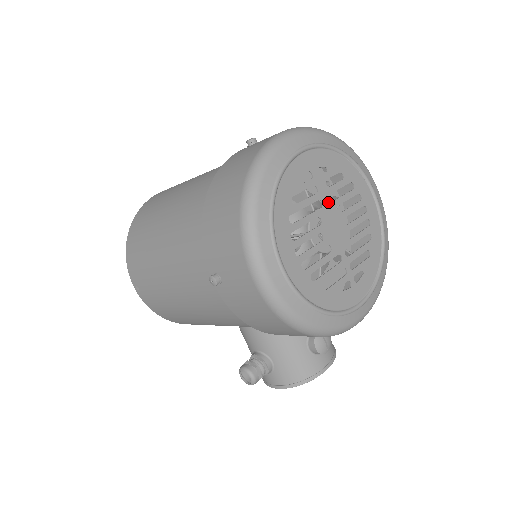
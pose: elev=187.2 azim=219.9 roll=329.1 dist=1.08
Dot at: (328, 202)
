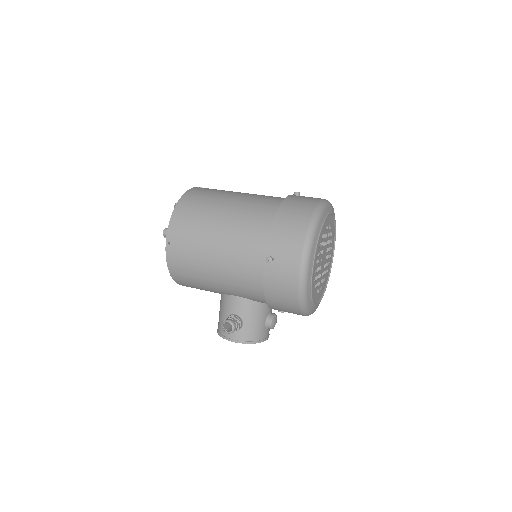
Dot at: occluded
